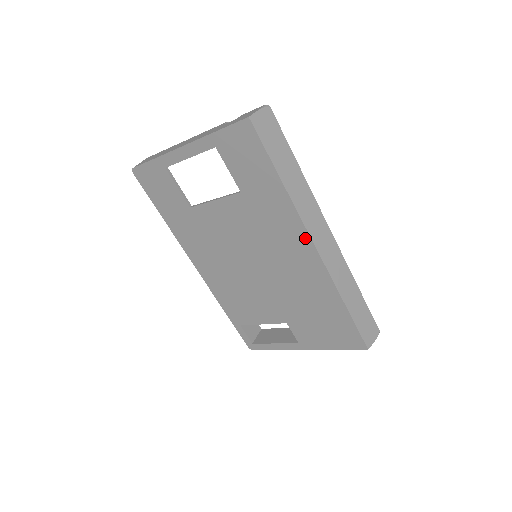
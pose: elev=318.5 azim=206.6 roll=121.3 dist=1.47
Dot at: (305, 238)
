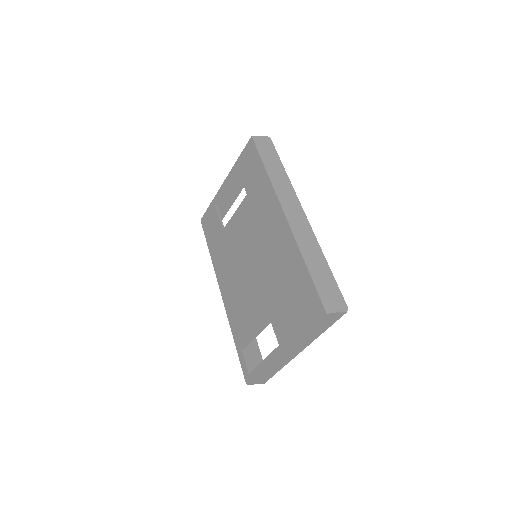
Dot at: (278, 207)
